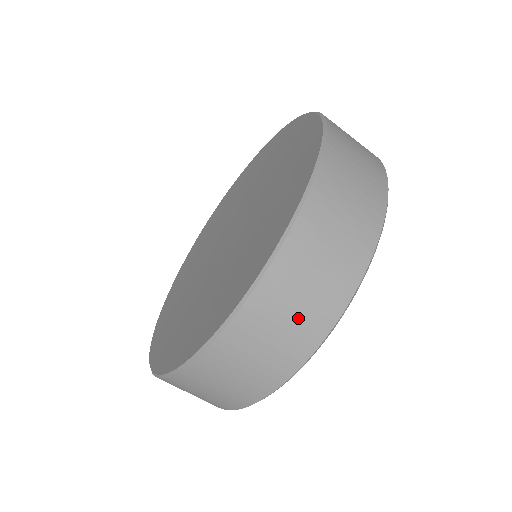
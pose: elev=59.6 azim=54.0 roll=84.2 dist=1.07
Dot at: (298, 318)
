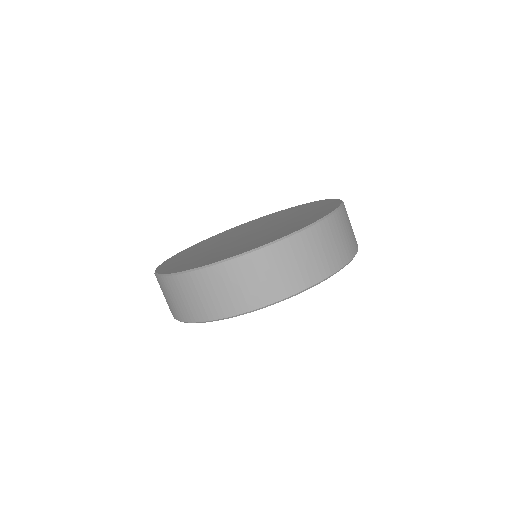
Dot at: (290, 272)
